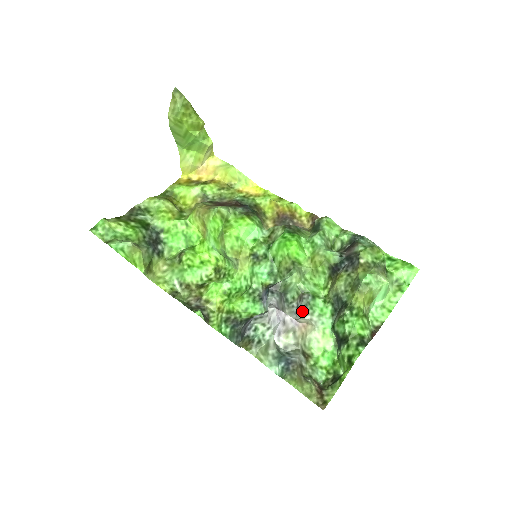
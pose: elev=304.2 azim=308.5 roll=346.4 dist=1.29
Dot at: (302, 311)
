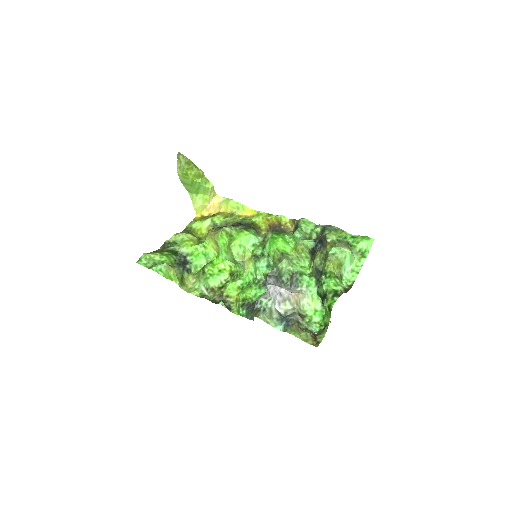
Dot at: (294, 286)
